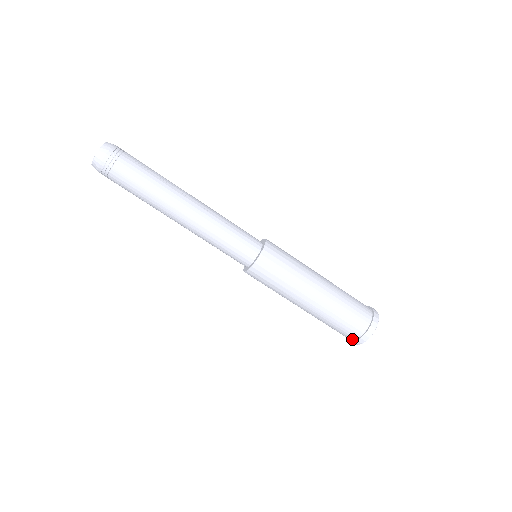
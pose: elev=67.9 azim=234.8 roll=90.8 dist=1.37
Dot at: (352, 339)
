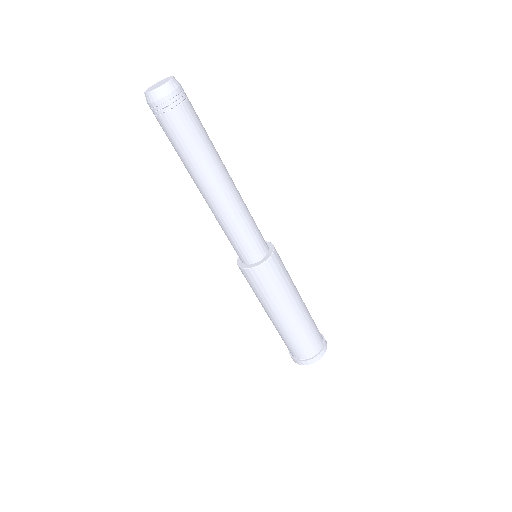
Dot at: occluded
